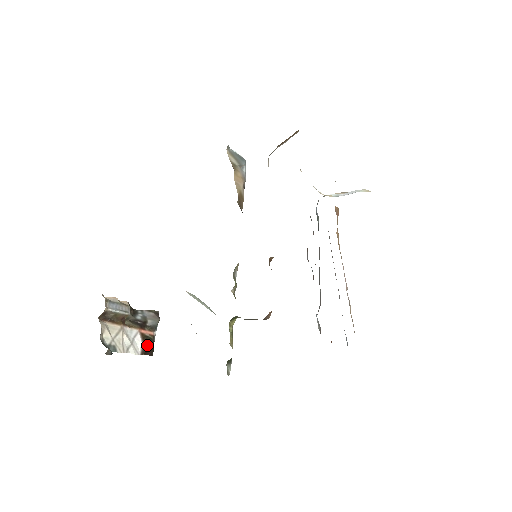
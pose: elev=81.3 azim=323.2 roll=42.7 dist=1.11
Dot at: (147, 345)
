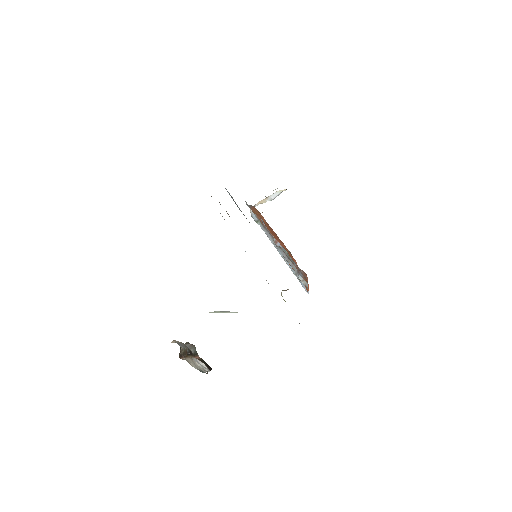
Dot at: (205, 364)
